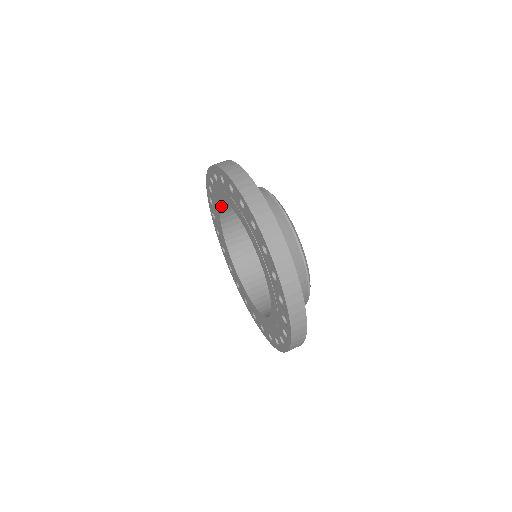
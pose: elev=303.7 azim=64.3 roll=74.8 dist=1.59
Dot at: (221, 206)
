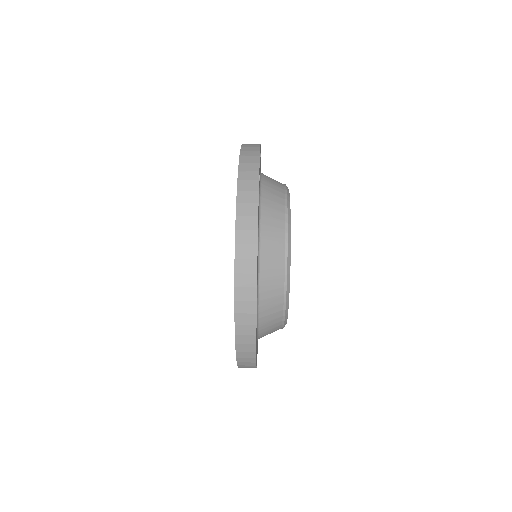
Dot at: occluded
